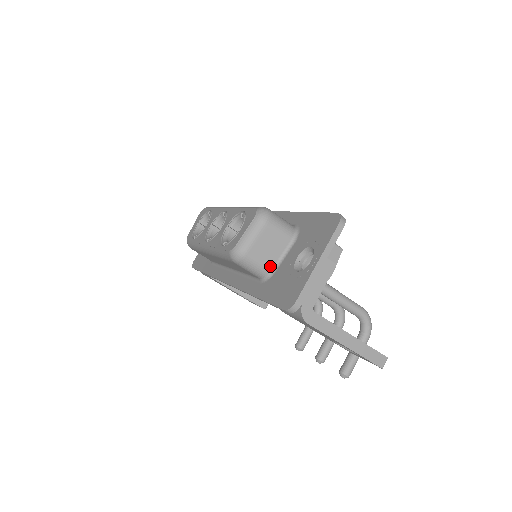
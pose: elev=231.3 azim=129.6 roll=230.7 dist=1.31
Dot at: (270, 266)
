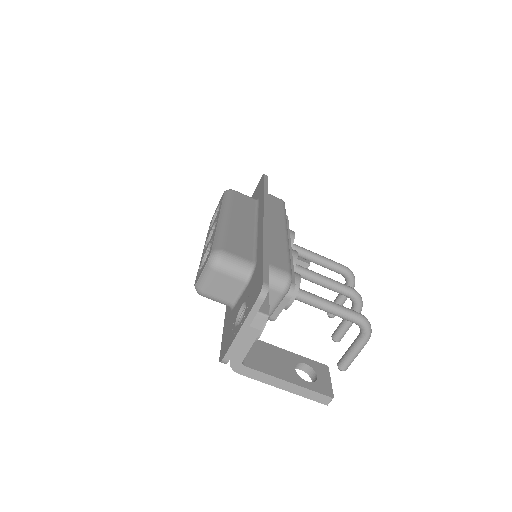
Dot at: (230, 301)
